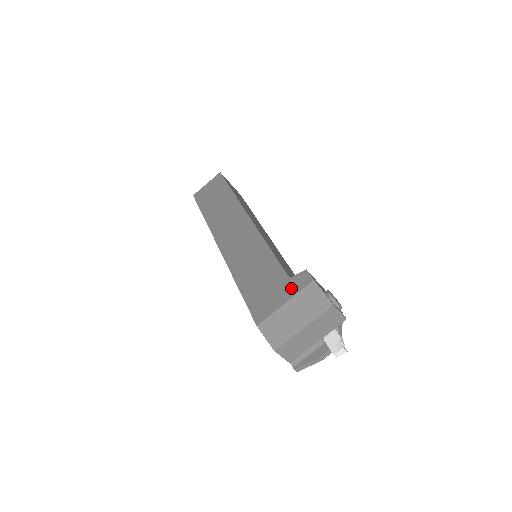
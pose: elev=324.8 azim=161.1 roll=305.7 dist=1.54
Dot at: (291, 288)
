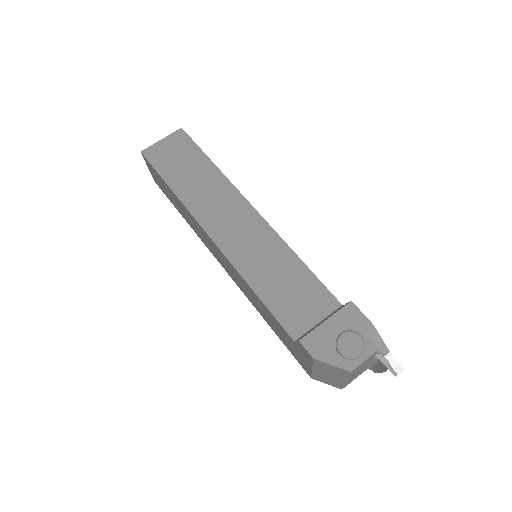
Dot at: (304, 356)
